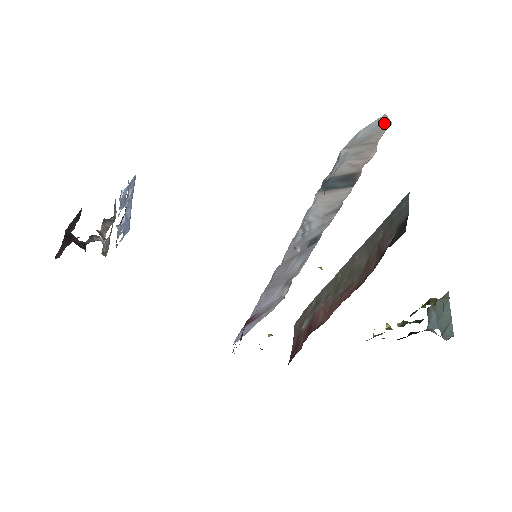
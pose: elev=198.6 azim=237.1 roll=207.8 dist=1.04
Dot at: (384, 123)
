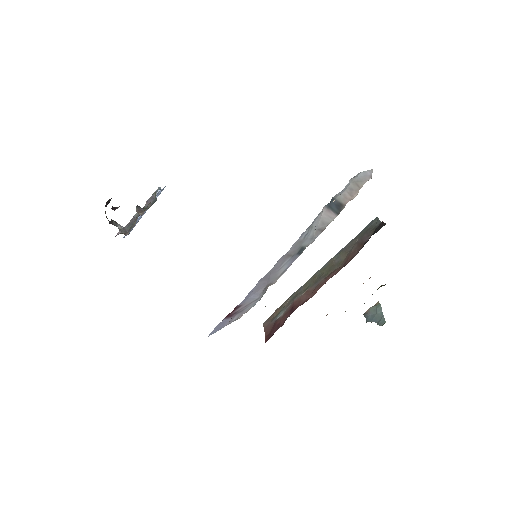
Dot at: (369, 175)
